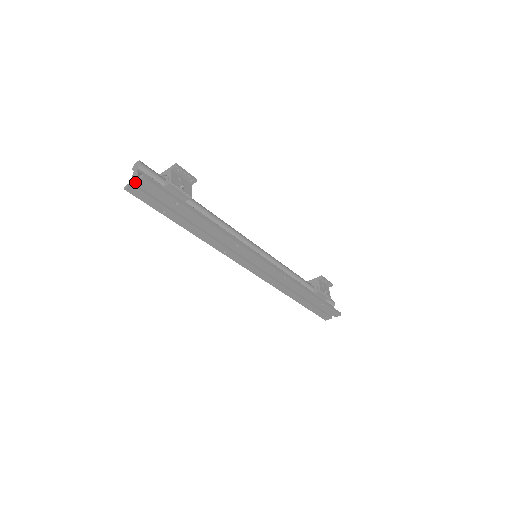
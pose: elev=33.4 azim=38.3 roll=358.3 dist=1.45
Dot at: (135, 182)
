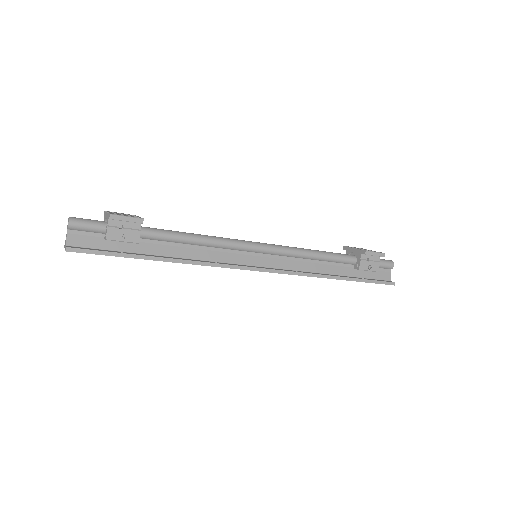
Dot at: (68, 245)
